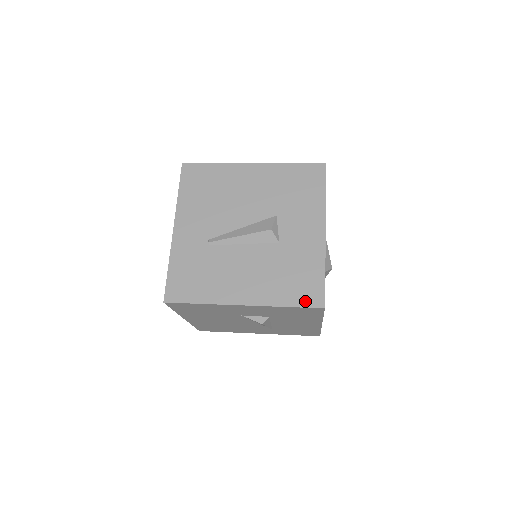
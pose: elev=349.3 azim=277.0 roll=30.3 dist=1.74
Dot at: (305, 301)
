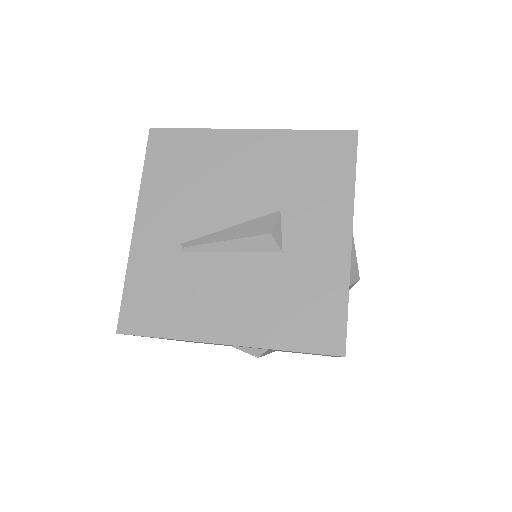
Dot at: (316, 344)
